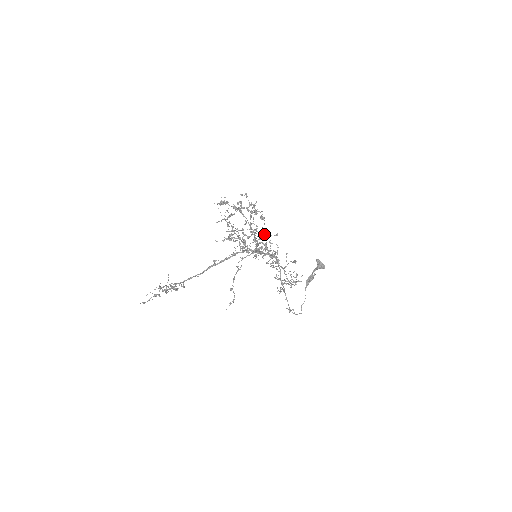
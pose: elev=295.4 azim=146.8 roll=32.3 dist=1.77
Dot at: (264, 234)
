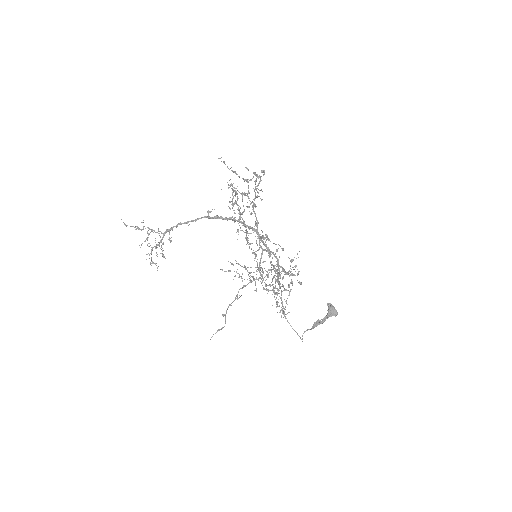
Dot at: (268, 238)
